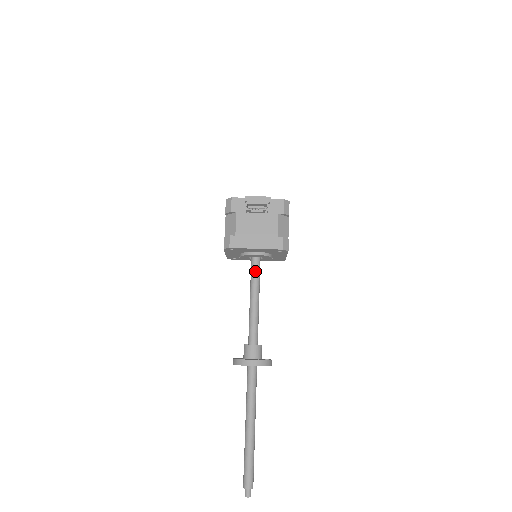
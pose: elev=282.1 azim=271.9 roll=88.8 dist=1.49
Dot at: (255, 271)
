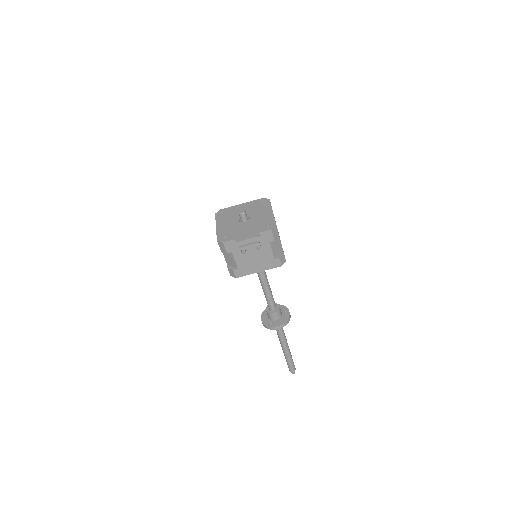
Dot at: occluded
